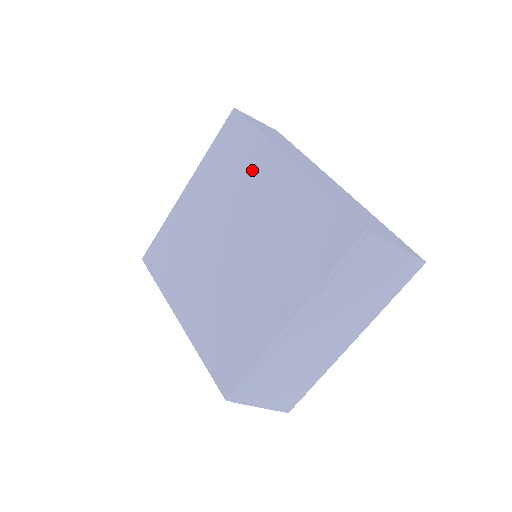
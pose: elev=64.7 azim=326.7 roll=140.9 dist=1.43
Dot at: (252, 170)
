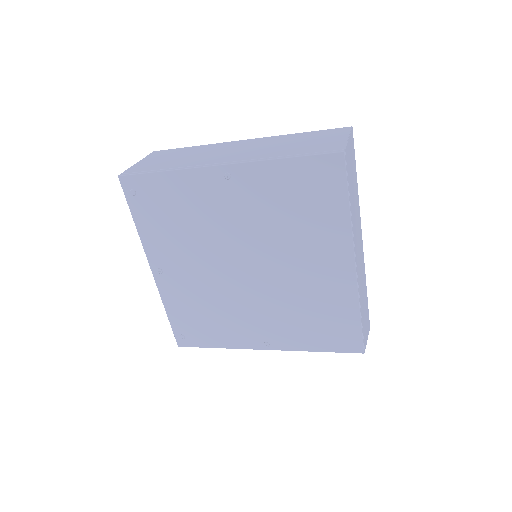
Dot at: (315, 235)
